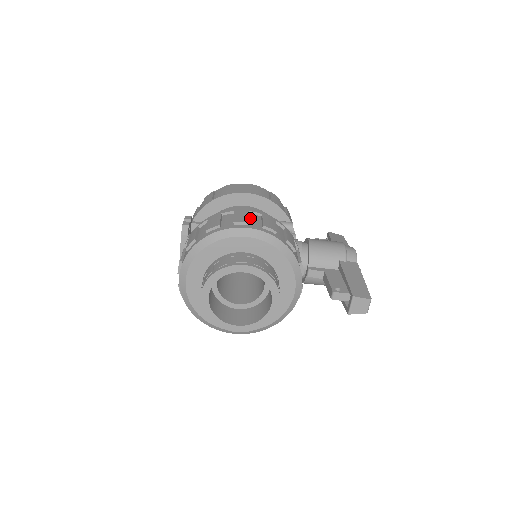
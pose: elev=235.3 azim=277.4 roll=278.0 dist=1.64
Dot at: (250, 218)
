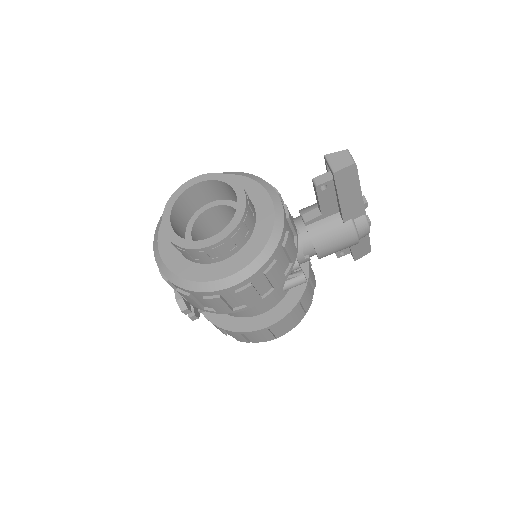
Dot at: occluded
